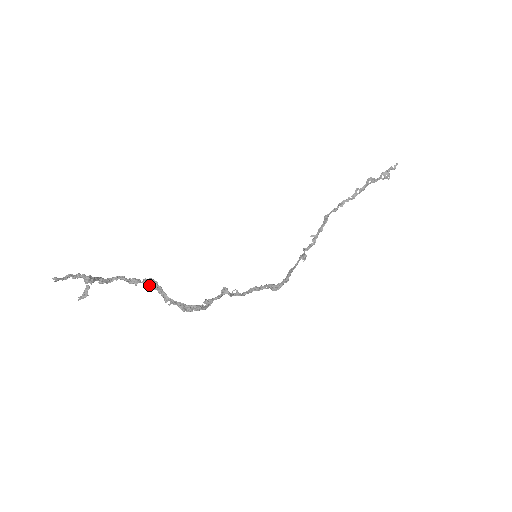
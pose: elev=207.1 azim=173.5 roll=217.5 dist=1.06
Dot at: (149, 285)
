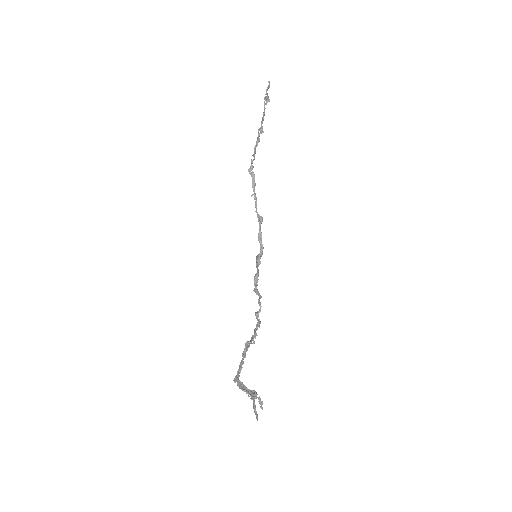
Dot at: occluded
